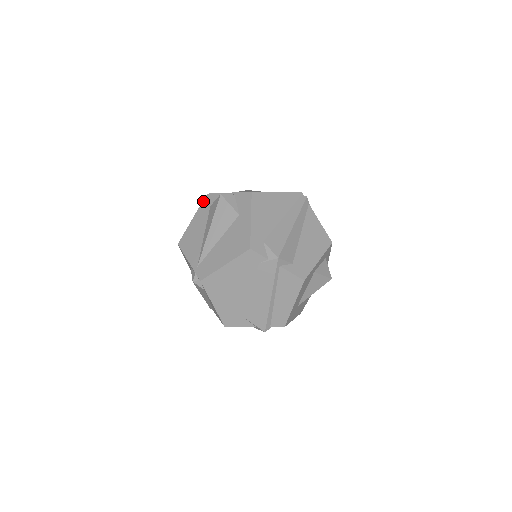
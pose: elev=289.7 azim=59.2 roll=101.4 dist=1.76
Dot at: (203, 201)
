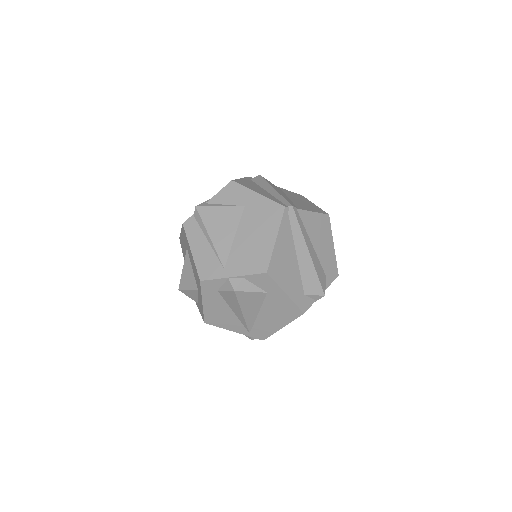
Dot at: (202, 288)
